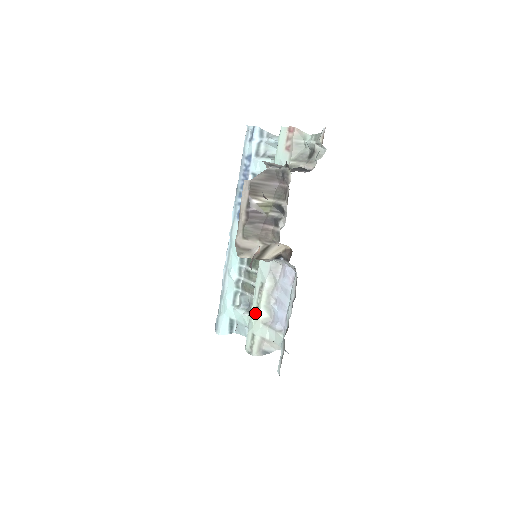
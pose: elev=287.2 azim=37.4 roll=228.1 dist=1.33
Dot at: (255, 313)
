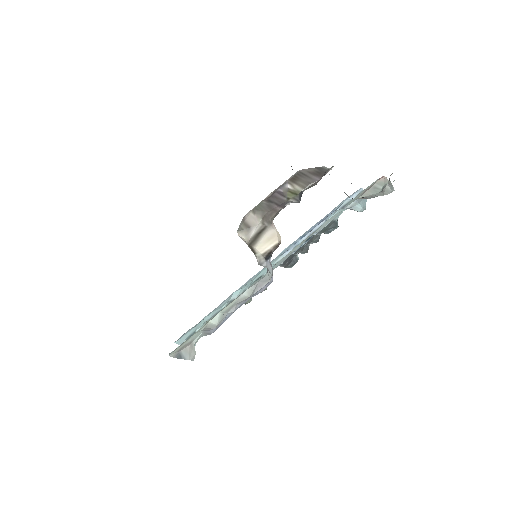
Dot at: occluded
